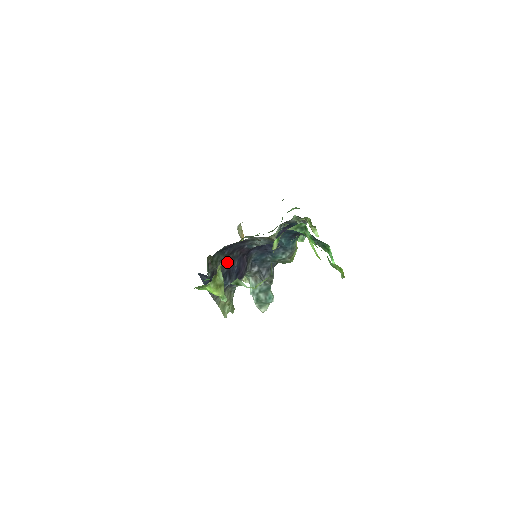
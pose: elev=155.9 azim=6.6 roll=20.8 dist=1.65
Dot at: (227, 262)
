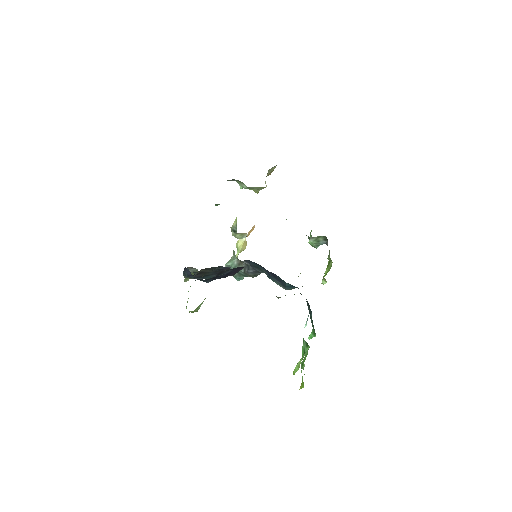
Dot at: occluded
